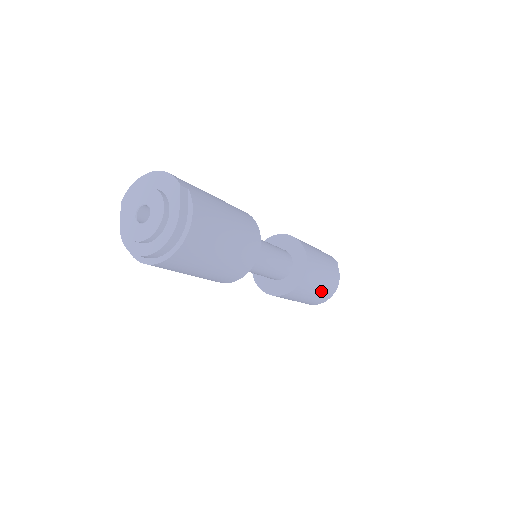
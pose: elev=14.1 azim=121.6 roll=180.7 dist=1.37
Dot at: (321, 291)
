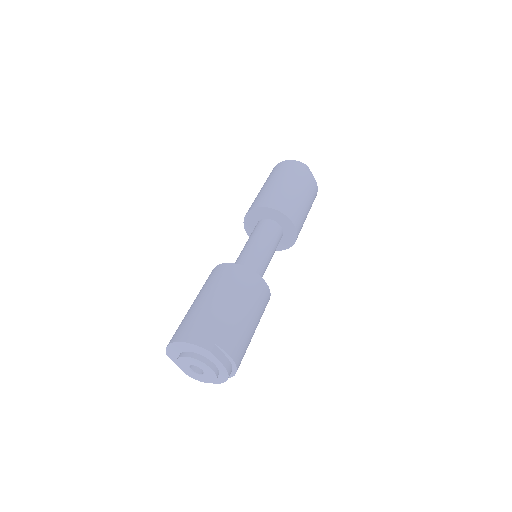
Dot at: occluded
